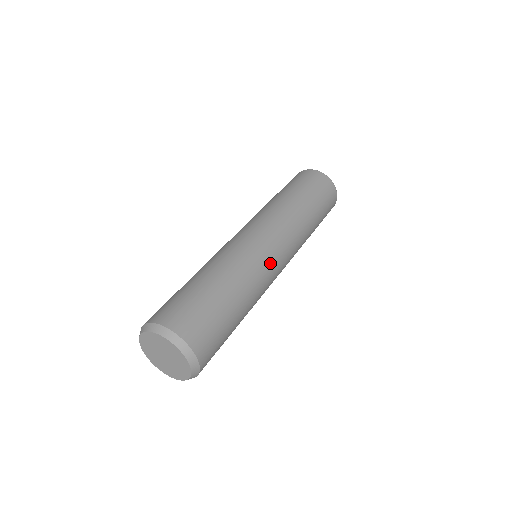
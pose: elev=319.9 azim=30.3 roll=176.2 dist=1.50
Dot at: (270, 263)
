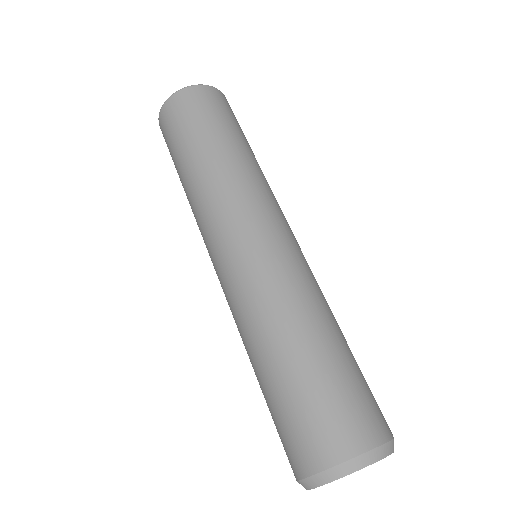
Dot at: (266, 258)
